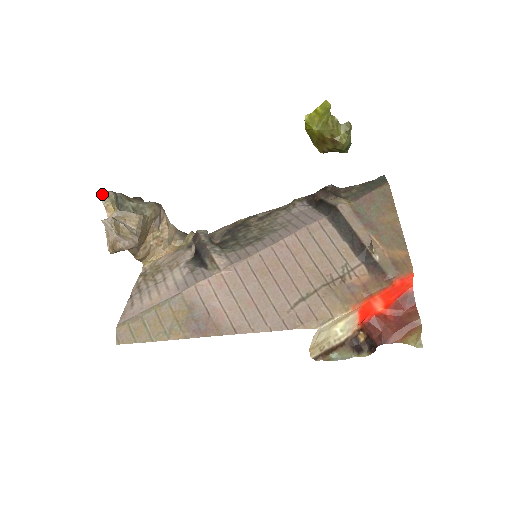
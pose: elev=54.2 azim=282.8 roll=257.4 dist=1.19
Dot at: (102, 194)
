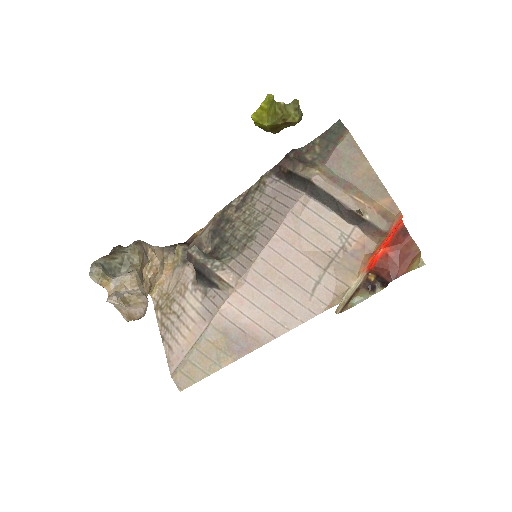
Dot at: (91, 276)
